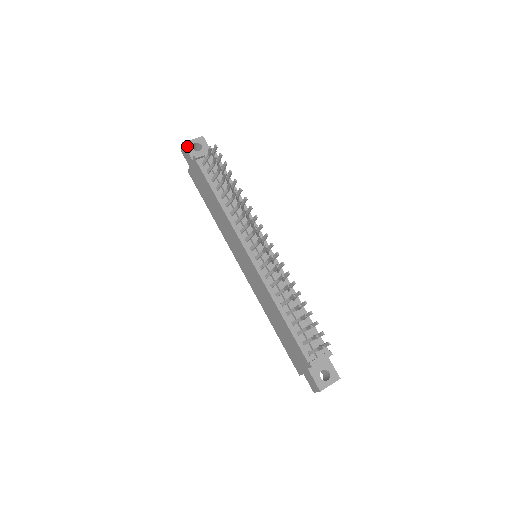
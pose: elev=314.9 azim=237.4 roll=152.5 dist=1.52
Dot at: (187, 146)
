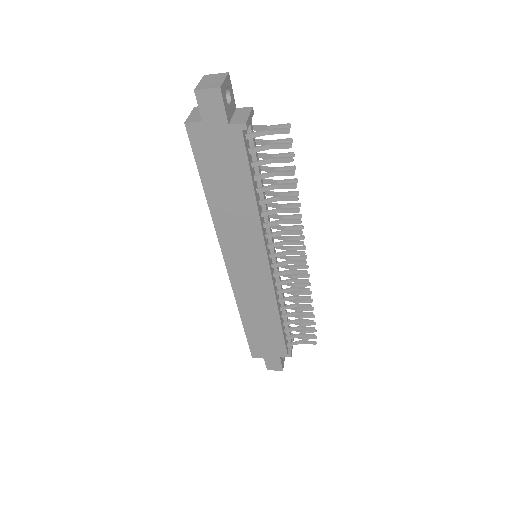
Dot at: (223, 95)
